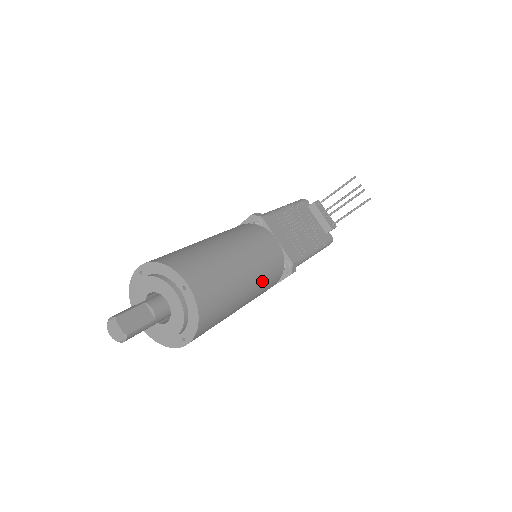
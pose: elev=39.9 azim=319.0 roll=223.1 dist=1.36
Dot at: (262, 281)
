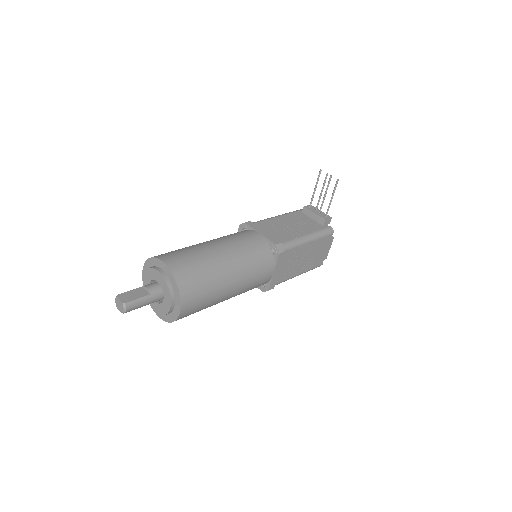
Dot at: (246, 261)
